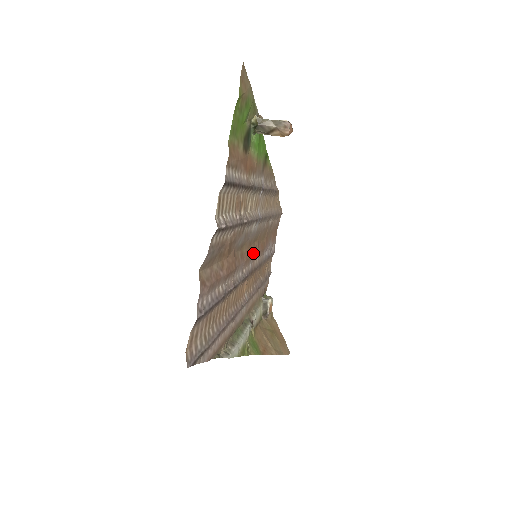
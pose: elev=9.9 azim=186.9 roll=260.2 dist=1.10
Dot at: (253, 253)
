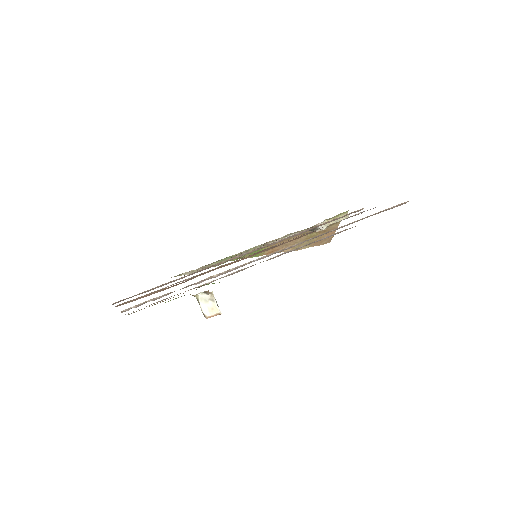
Dot at: (252, 255)
